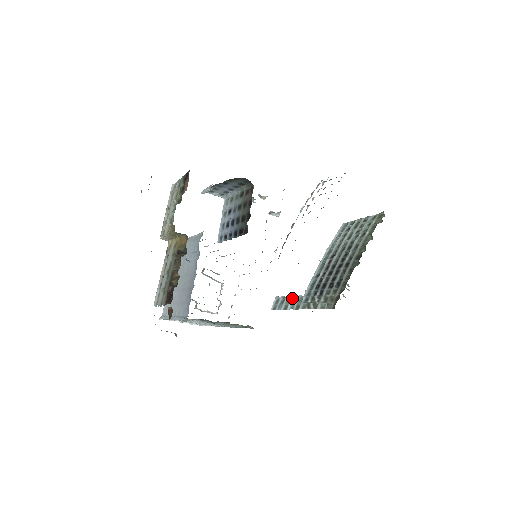
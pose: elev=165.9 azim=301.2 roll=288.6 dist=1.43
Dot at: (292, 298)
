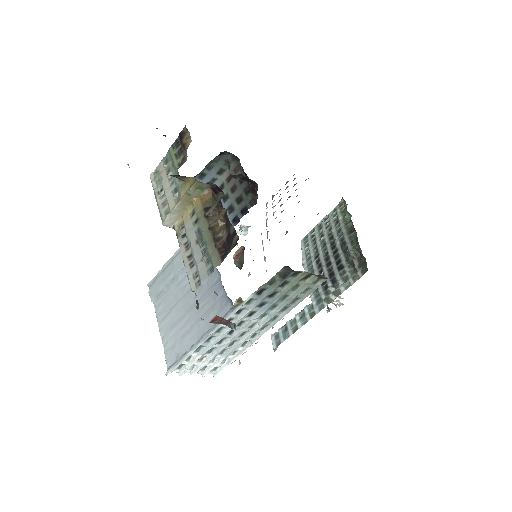
Dot at: (297, 316)
